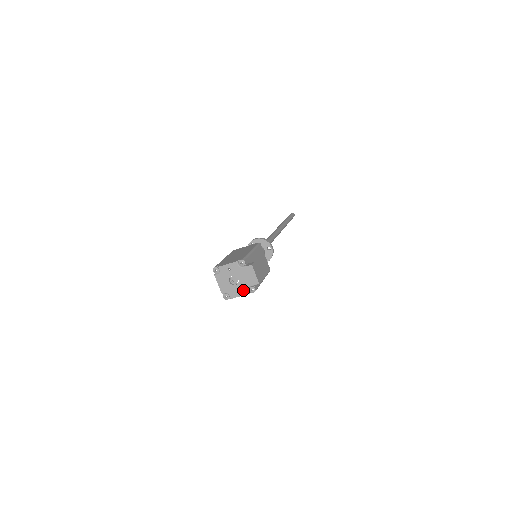
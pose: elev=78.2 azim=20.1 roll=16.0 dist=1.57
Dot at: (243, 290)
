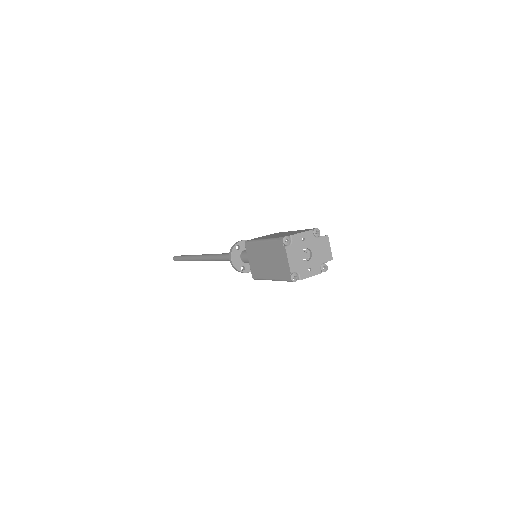
Dot at: (315, 268)
